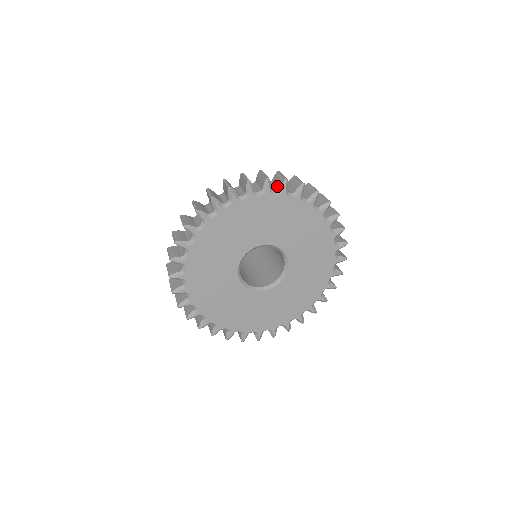
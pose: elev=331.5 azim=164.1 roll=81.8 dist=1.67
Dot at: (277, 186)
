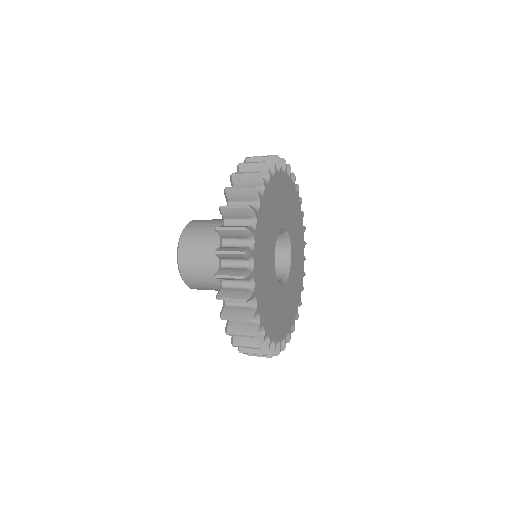
Dot at: occluded
